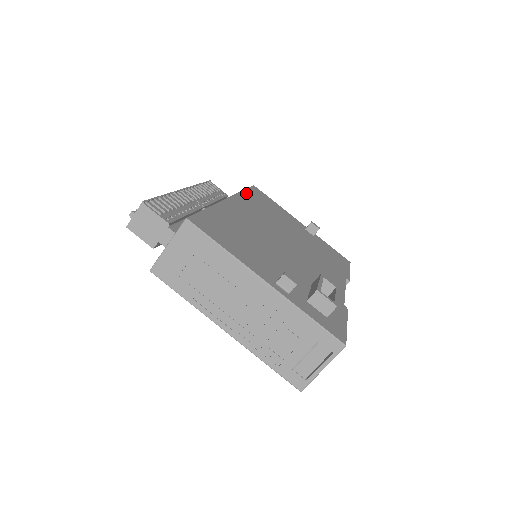
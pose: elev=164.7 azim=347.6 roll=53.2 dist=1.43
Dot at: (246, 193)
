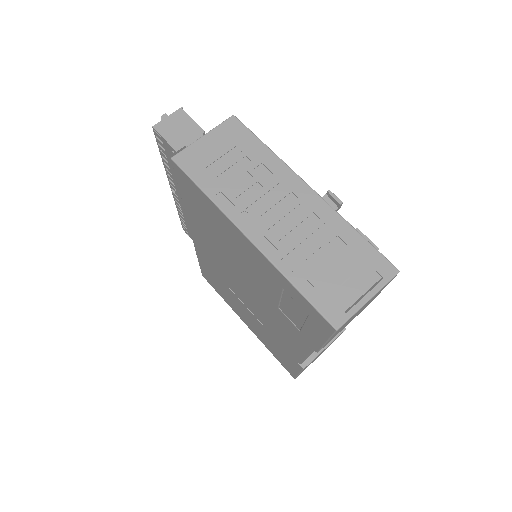
Dot at: occluded
